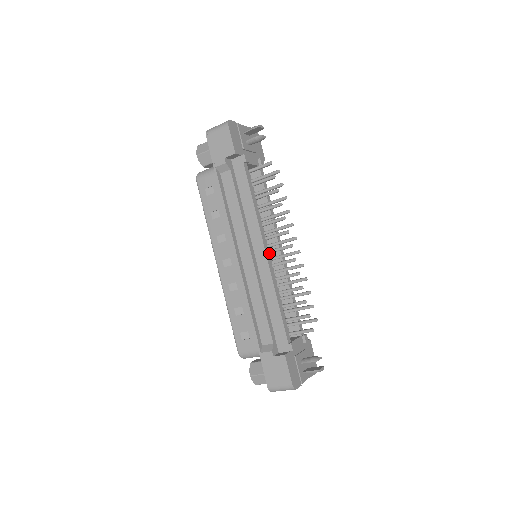
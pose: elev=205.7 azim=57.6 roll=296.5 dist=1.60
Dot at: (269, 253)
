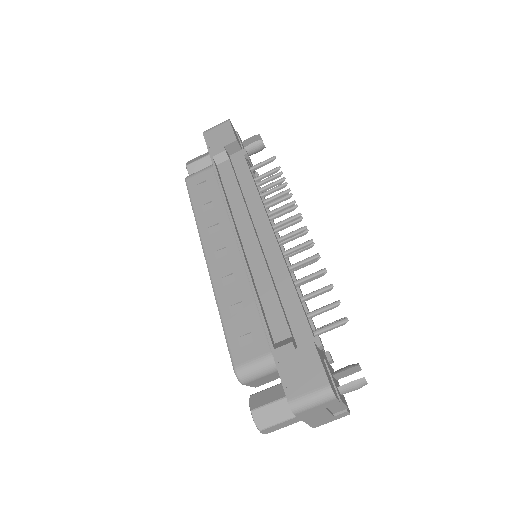
Dot at: occluded
